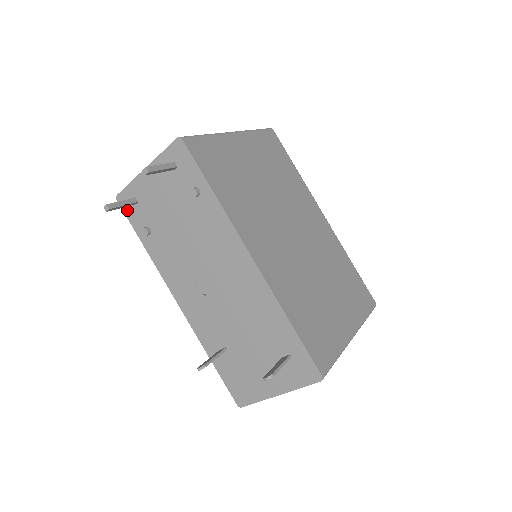
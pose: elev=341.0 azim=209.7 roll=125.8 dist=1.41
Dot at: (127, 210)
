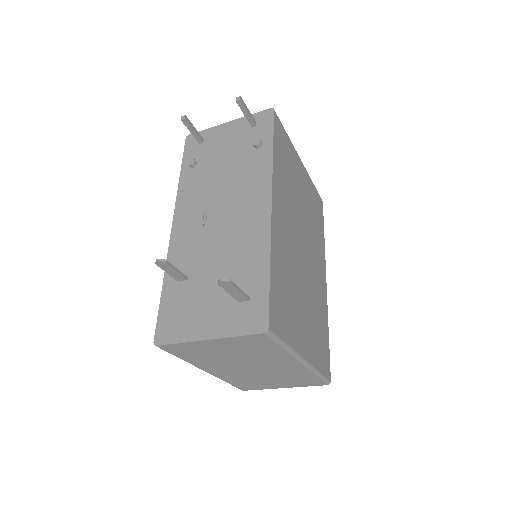
Dot at: (188, 146)
